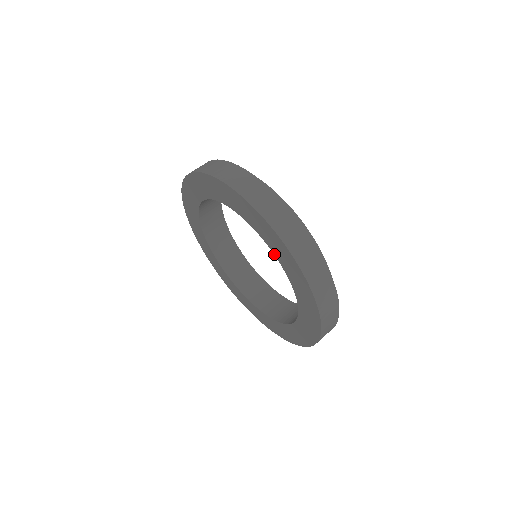
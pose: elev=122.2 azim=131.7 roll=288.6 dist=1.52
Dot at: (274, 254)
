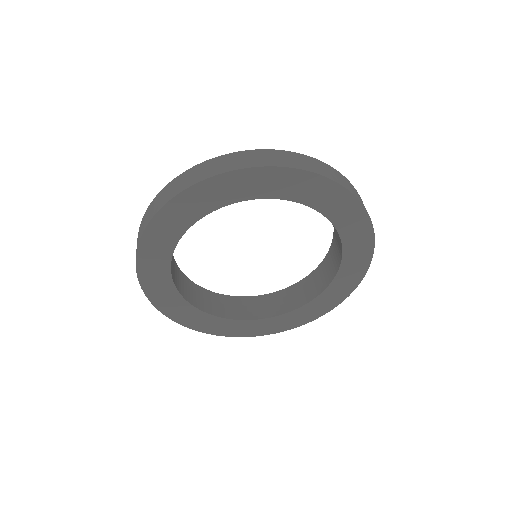
Dot at: (307, 205)
